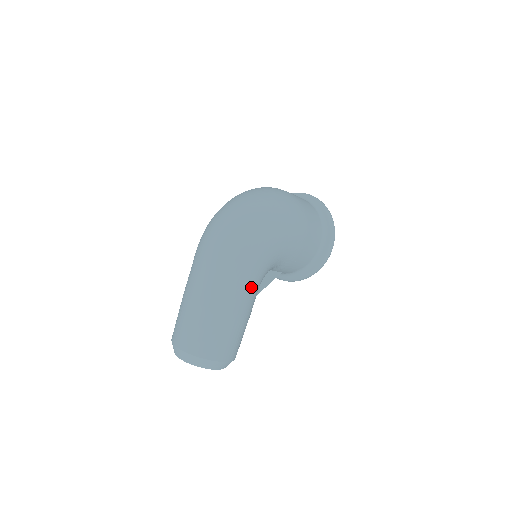
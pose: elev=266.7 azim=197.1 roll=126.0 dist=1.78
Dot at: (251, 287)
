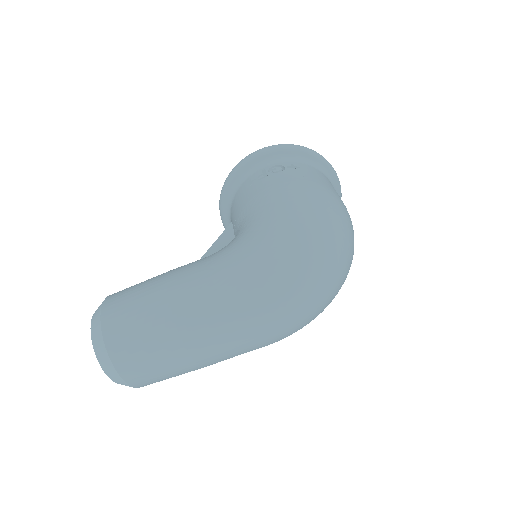
Dot at: occluded
